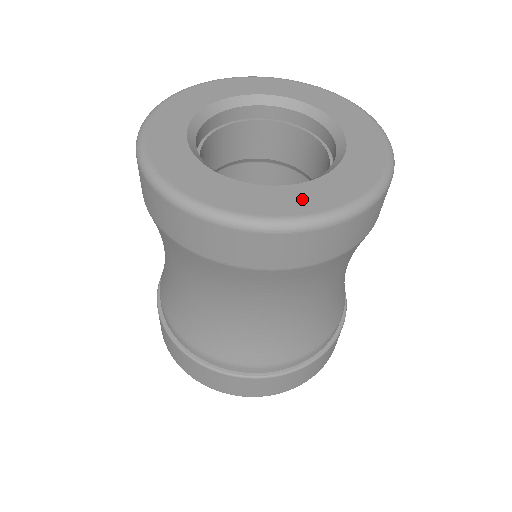
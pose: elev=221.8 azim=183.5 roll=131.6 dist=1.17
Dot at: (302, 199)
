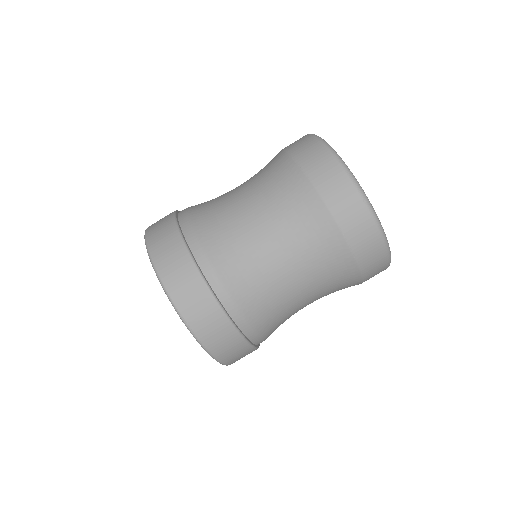
Dot at: occluded
